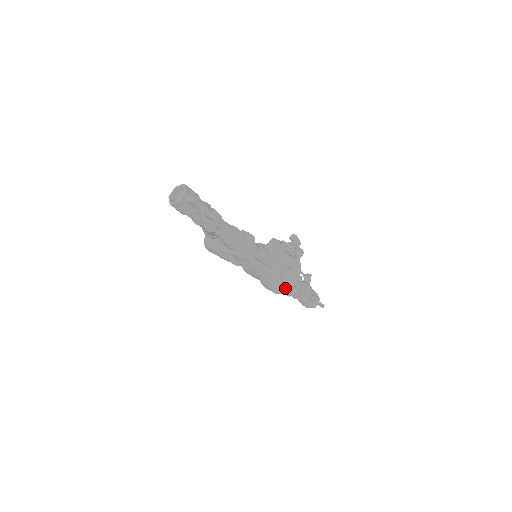
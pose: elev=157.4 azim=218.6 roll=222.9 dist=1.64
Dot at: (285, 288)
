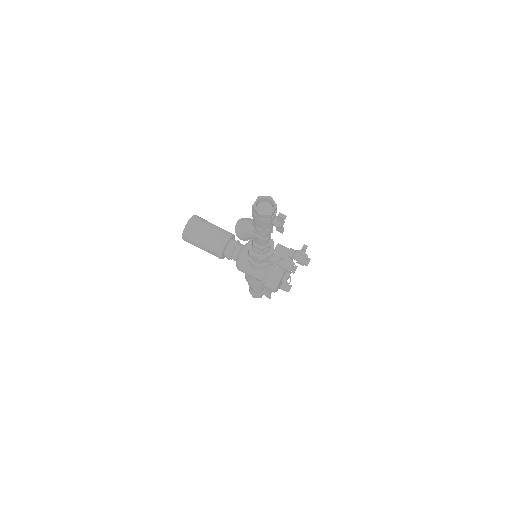
Dot at: (279, 287)
